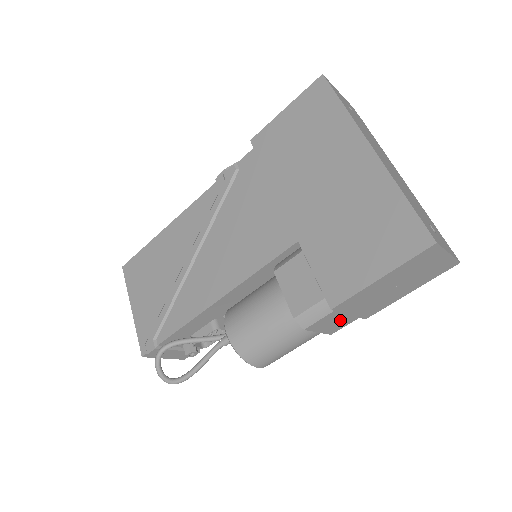
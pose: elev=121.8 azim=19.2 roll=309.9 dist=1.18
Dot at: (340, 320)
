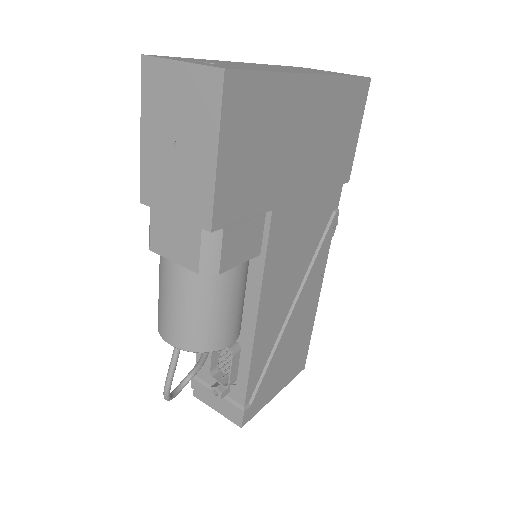
Dot at: (179, 233)
